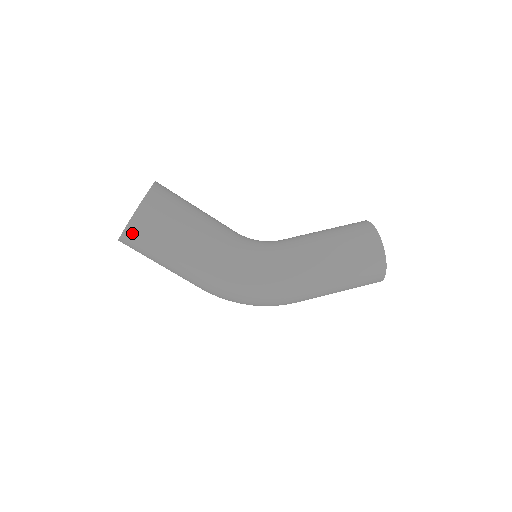
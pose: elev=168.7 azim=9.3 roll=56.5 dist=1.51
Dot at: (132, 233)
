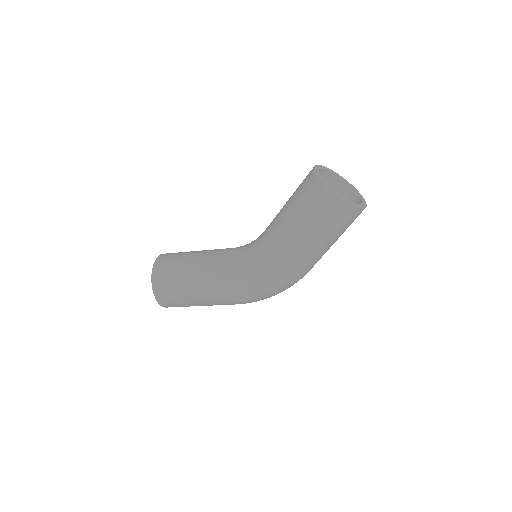
Dot at: (164, 303)
